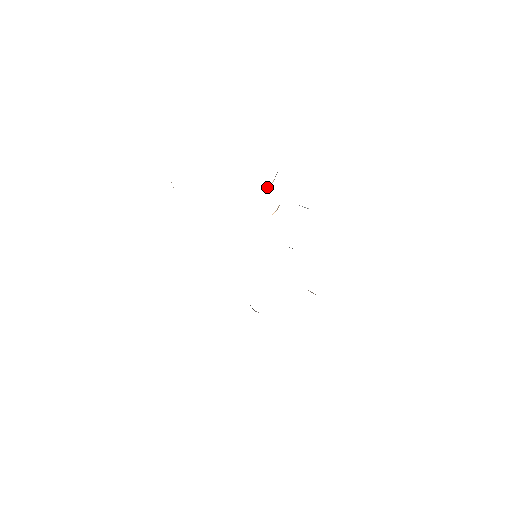
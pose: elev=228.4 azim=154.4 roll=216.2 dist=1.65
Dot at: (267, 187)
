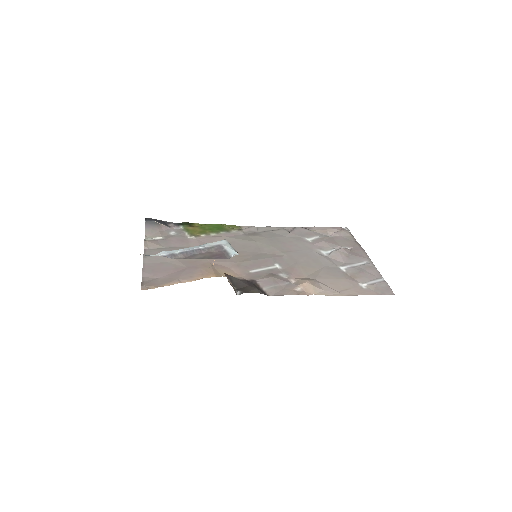
Dot at: occluded
